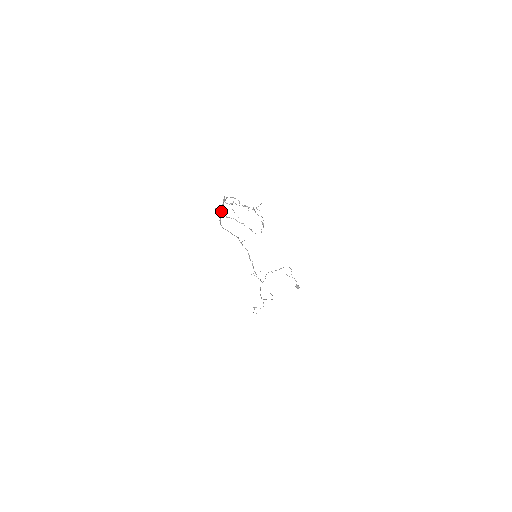
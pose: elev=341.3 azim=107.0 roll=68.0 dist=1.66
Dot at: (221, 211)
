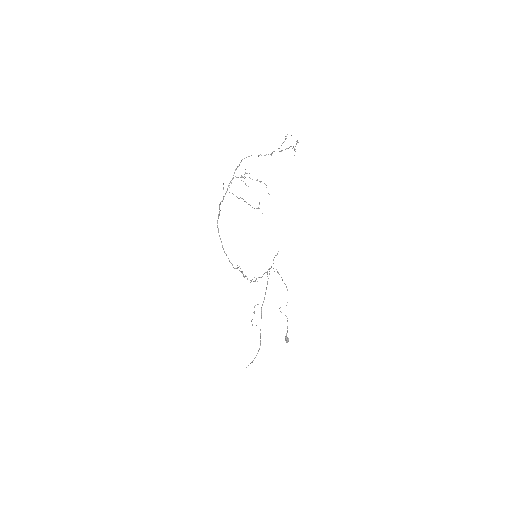
Dot at: (227, 190)
